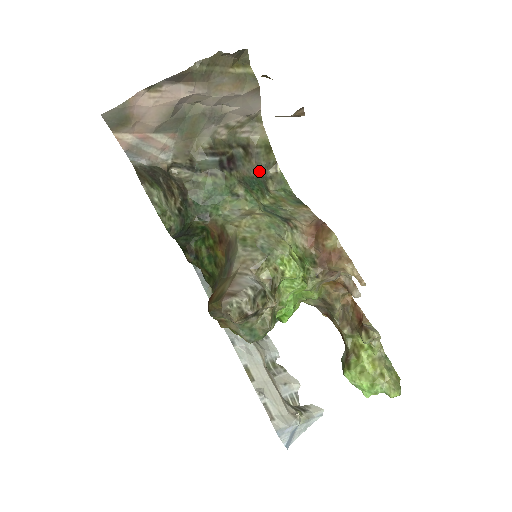
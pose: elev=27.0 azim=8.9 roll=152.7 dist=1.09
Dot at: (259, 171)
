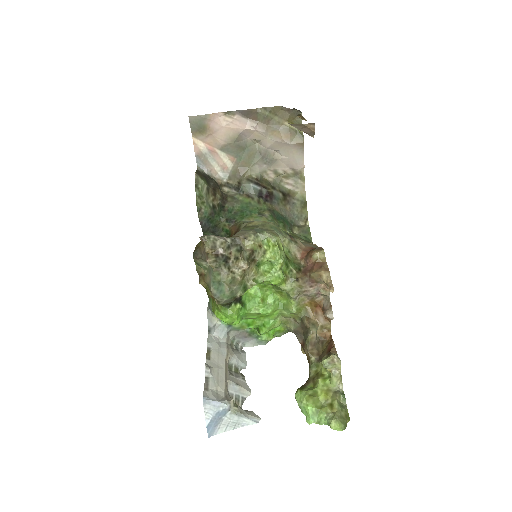
Dot at: (290, 216)
